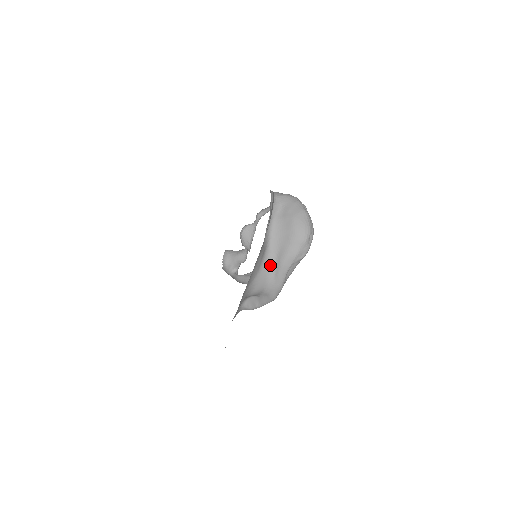
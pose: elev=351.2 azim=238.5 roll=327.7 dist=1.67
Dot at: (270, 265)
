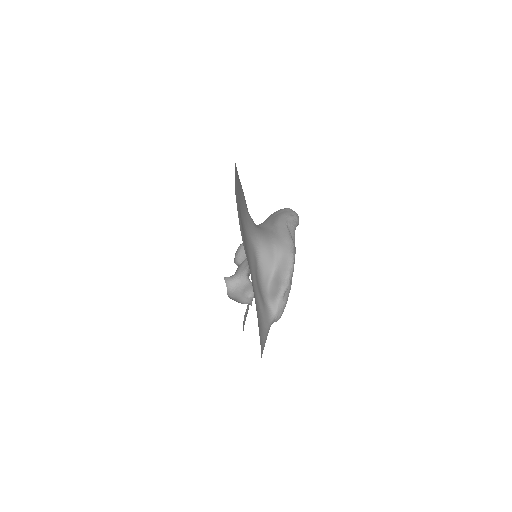
Dot at: (267, 231)
